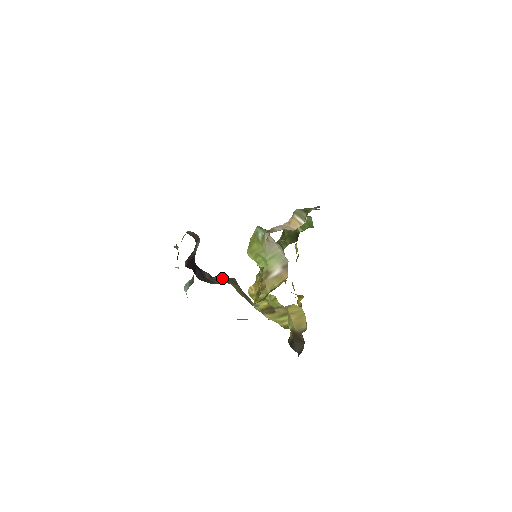
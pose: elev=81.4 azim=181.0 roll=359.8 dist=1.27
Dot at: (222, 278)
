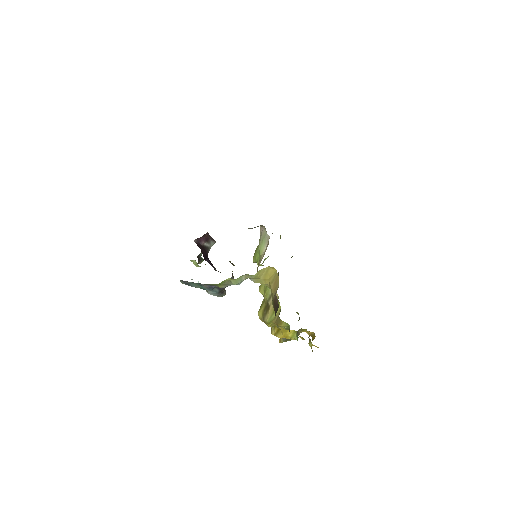
Dot at: occluded
